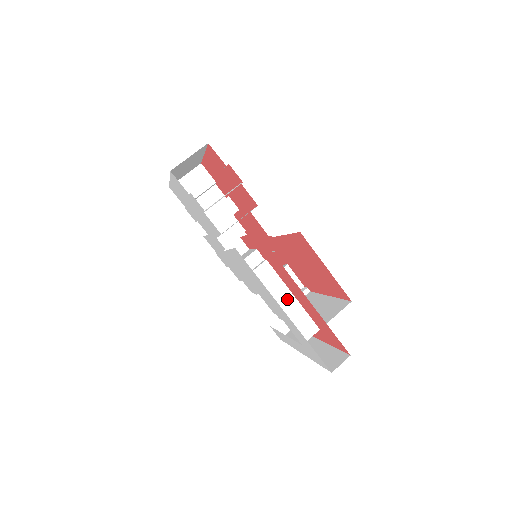
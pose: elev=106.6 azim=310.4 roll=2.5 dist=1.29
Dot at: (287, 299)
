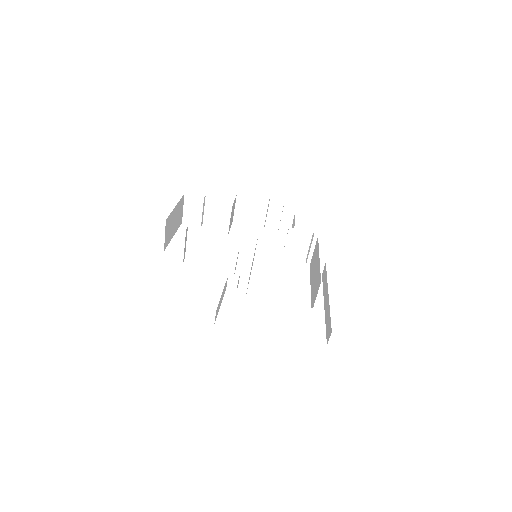
Dot at: (277, 306)
